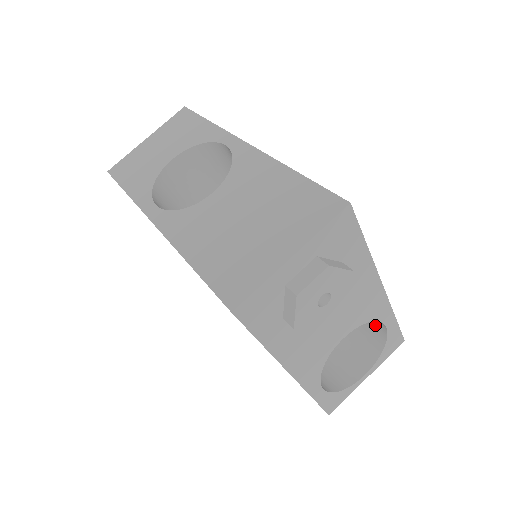
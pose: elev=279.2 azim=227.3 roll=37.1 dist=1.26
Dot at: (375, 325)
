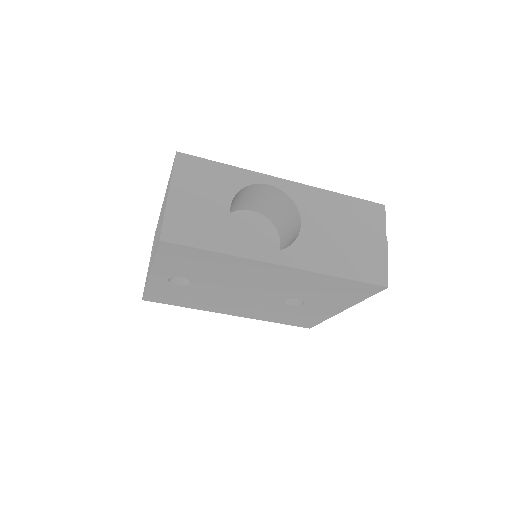
Dot at: occluded
